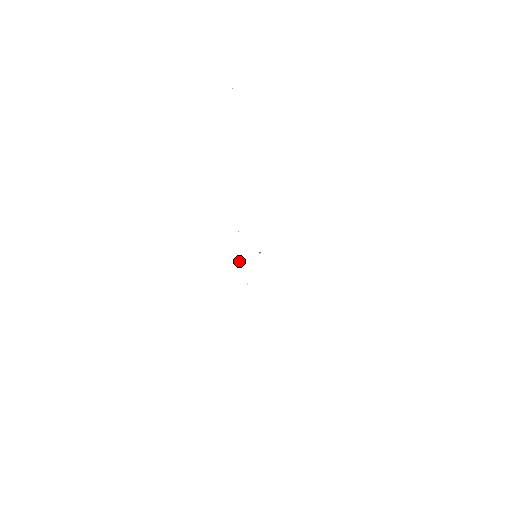
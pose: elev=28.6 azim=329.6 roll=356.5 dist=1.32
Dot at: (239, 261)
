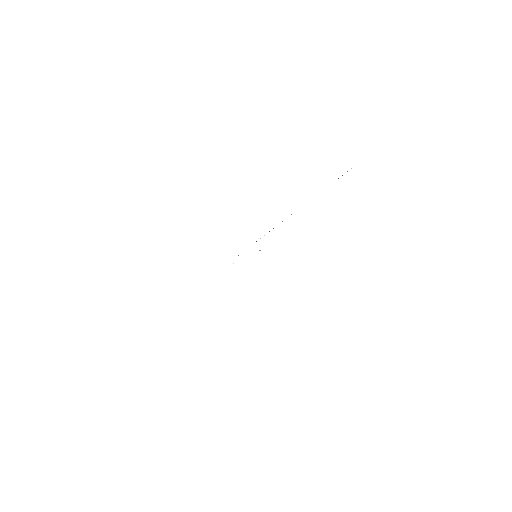
Dot at: occluded
